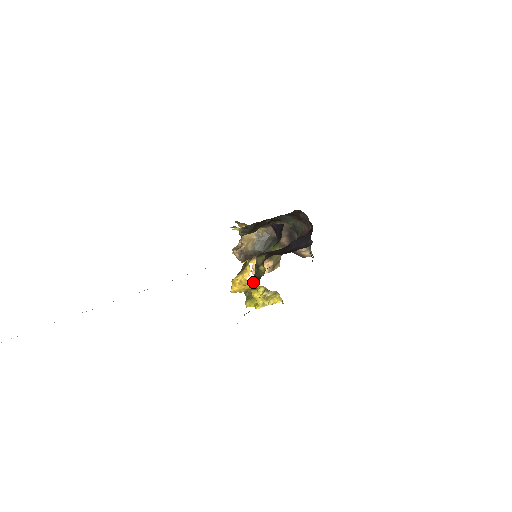
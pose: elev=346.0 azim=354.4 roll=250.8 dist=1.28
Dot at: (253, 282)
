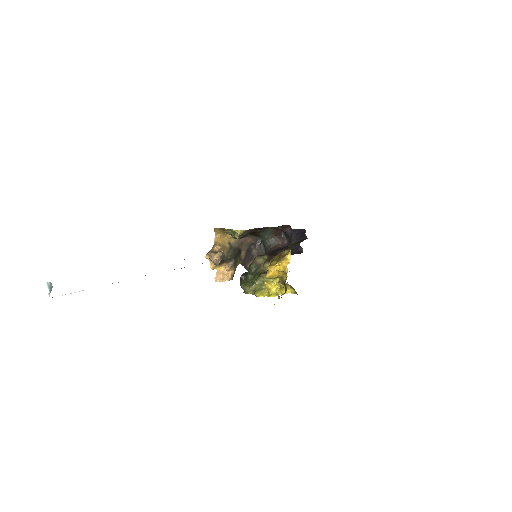
Dot at: (264, 275)
